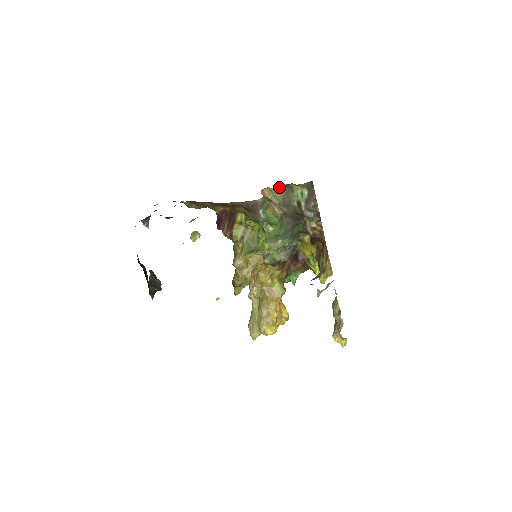
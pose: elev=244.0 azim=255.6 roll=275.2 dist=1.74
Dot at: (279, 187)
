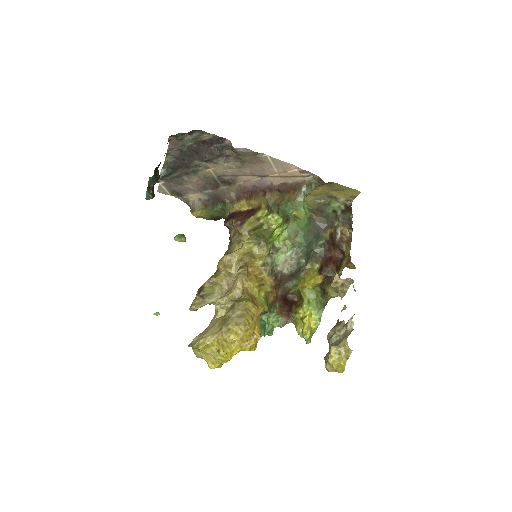
Dot at: (316, 200)
